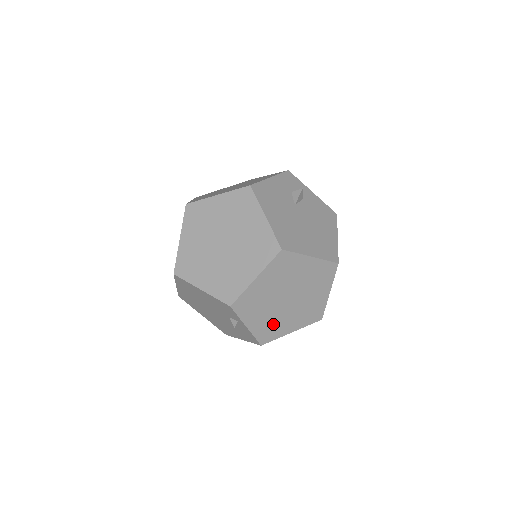
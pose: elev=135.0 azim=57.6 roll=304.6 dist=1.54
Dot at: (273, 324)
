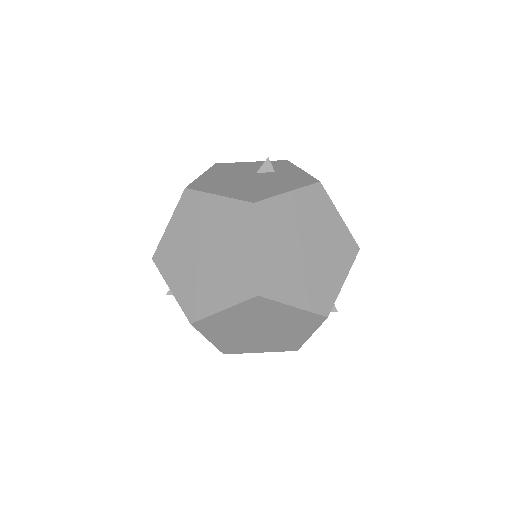
Dot at: (197, 291)
